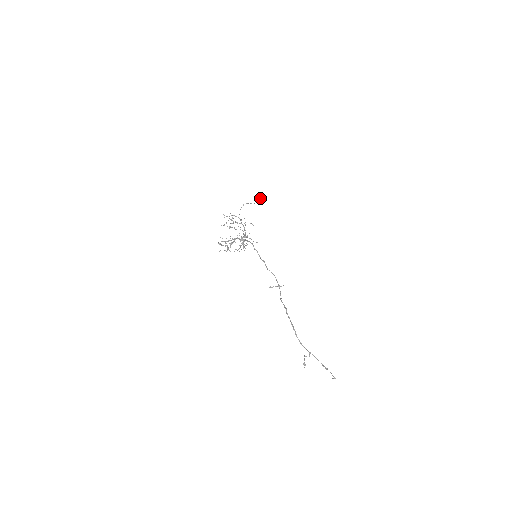
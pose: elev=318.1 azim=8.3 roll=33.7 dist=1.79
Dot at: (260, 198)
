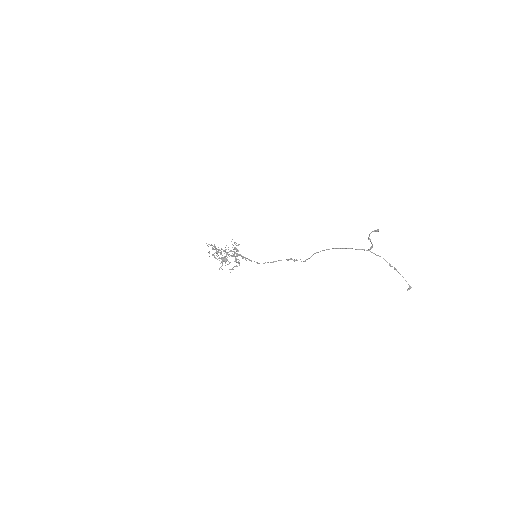
Dot at: (227, 259)
